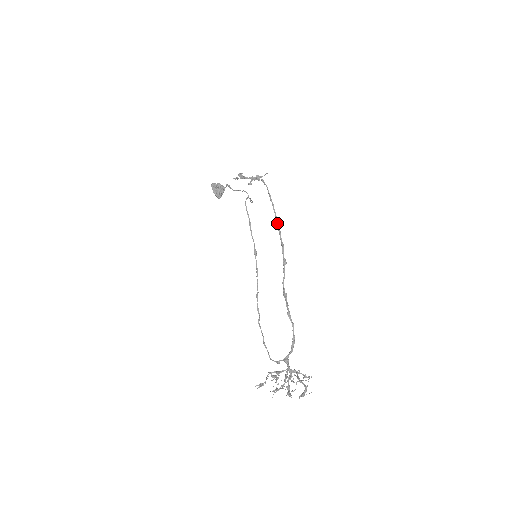
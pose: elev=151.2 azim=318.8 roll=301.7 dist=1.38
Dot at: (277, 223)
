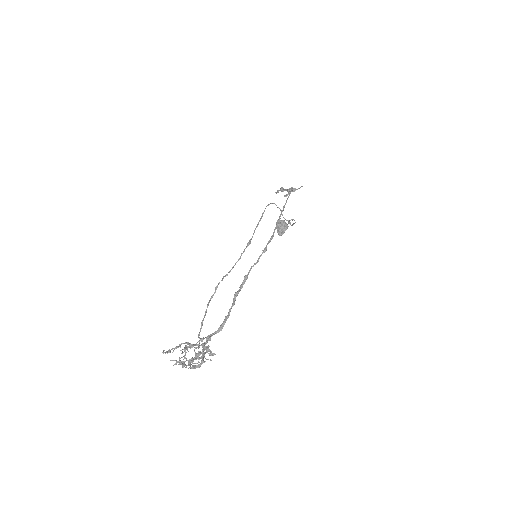
Dot at: (279, 217)
